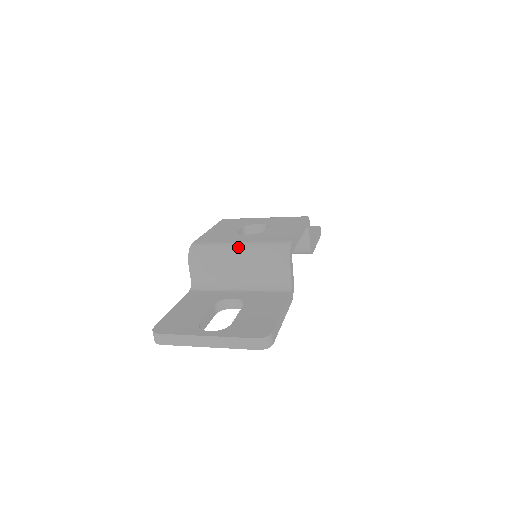
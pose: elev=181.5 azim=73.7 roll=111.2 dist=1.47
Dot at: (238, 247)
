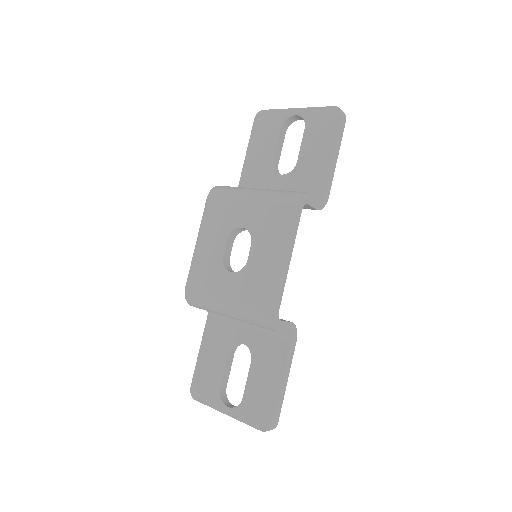
Dot at: (224, 308)
